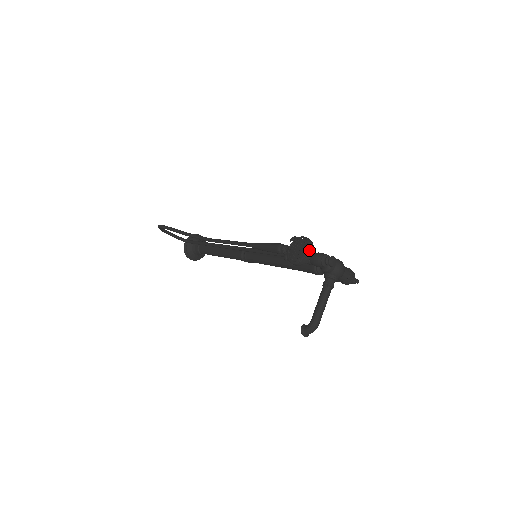
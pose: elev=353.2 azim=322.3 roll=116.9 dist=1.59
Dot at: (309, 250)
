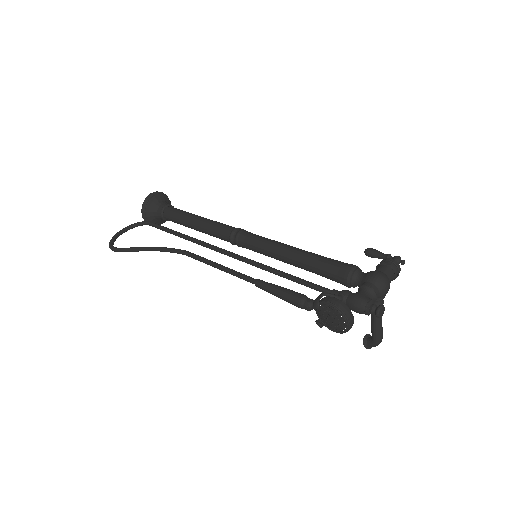
Dot at: (349, 324)
